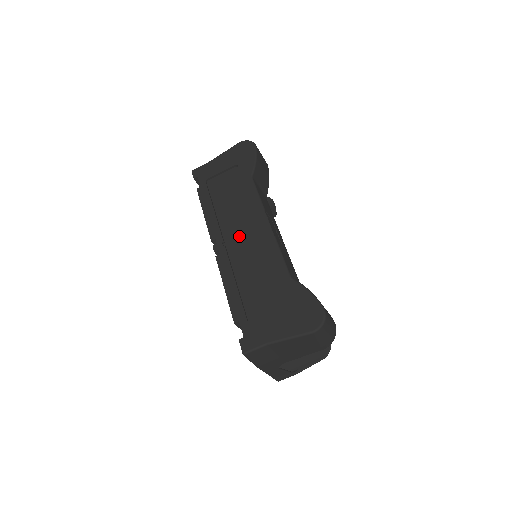
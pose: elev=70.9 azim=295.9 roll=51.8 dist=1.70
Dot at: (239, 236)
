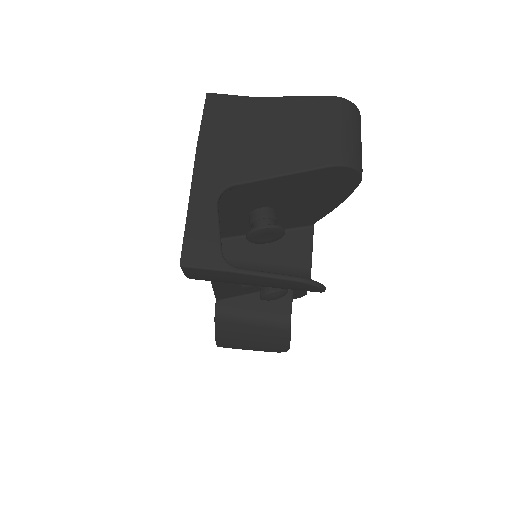
Dot at: occluded
